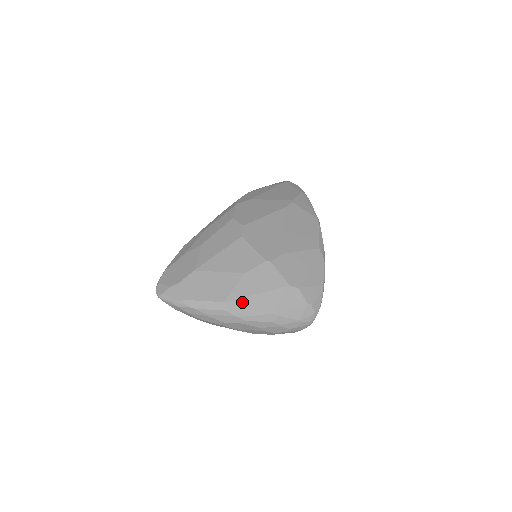
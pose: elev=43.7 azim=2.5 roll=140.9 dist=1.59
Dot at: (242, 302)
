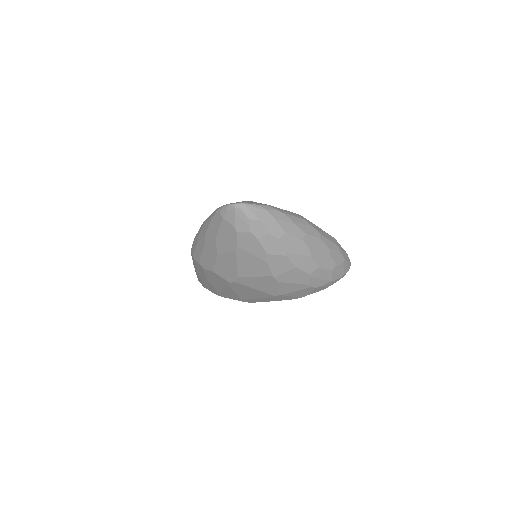
Dot at: occluded
